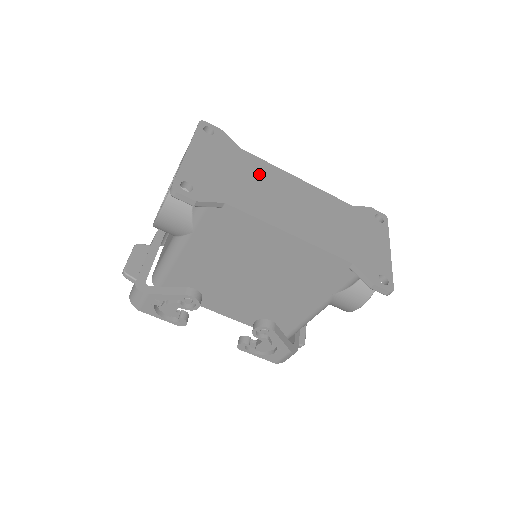
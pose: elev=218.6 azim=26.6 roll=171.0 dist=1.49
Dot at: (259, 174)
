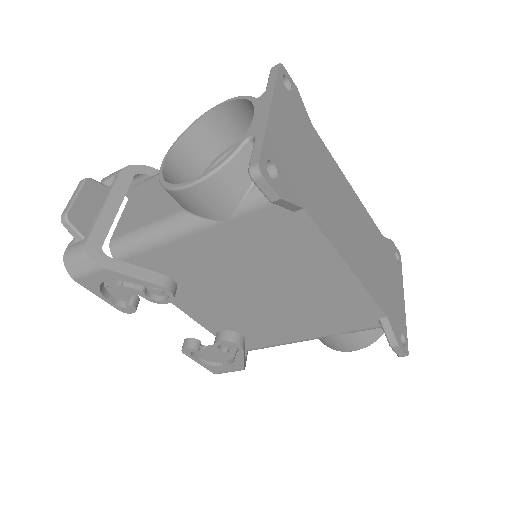
Dot at: (326, 171)
